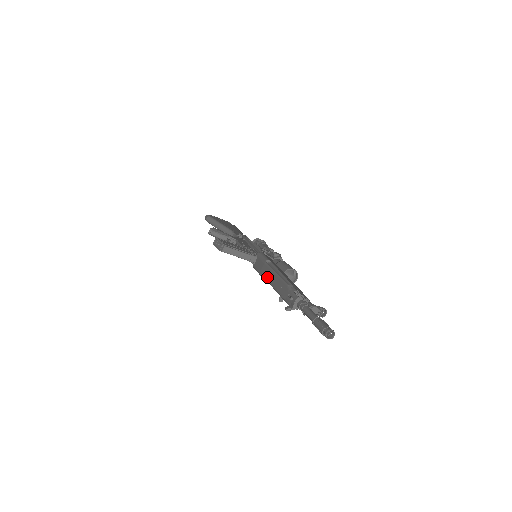
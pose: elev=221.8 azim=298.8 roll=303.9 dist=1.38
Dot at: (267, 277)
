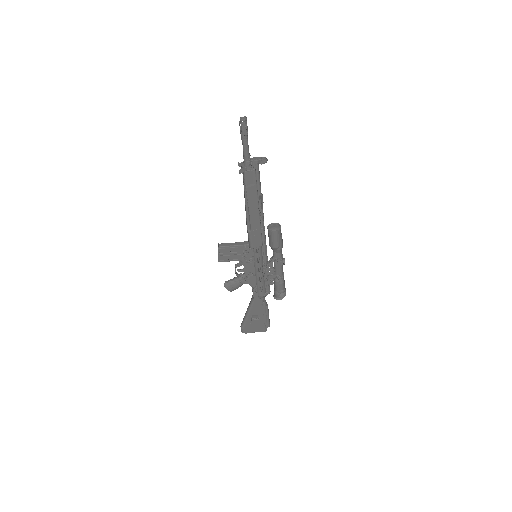
Dot at: (246, 216)
